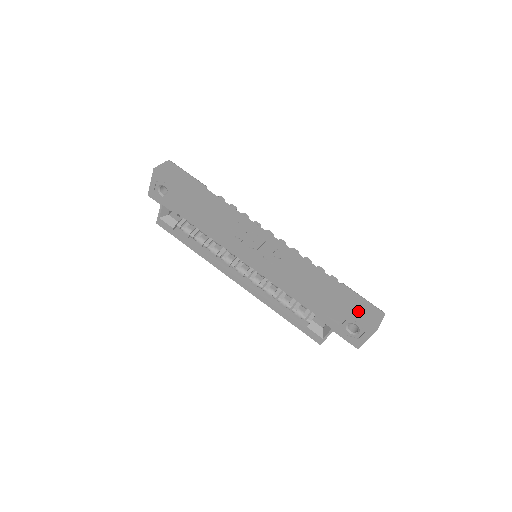
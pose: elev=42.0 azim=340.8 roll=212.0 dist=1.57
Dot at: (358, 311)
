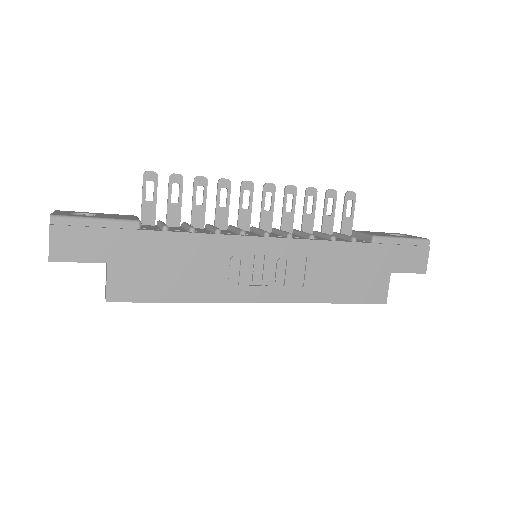
Dot at: (402, 267)
